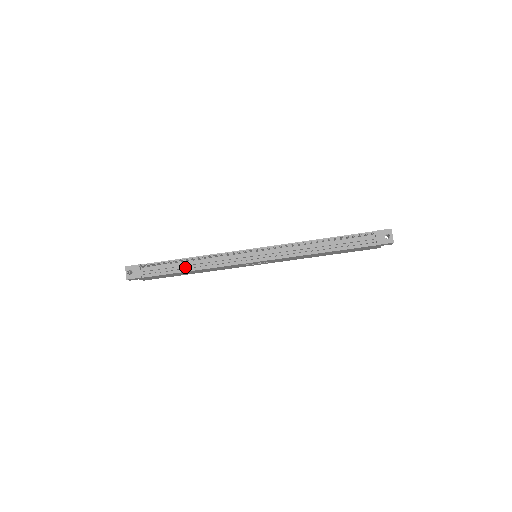
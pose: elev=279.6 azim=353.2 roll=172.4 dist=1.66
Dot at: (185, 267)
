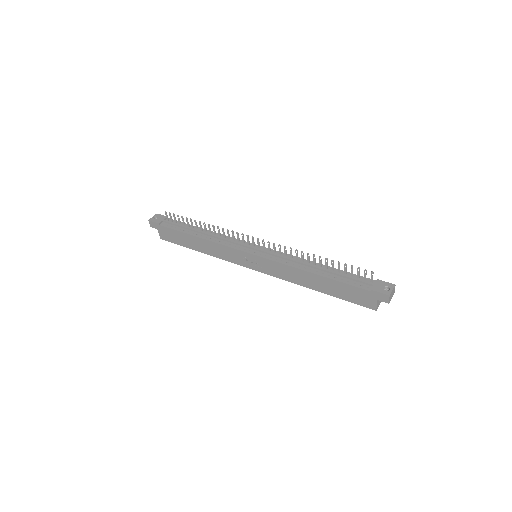
Dot at: (195, 233)
